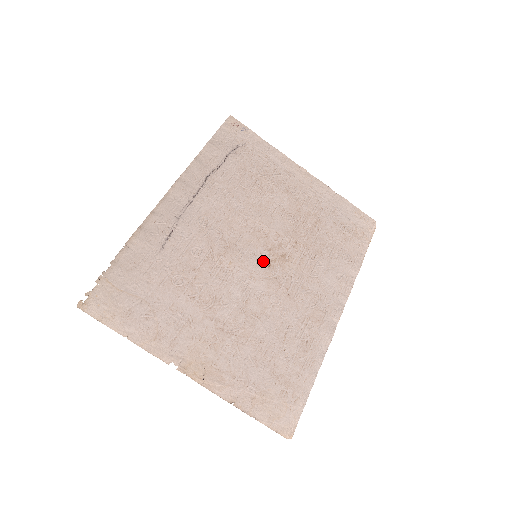
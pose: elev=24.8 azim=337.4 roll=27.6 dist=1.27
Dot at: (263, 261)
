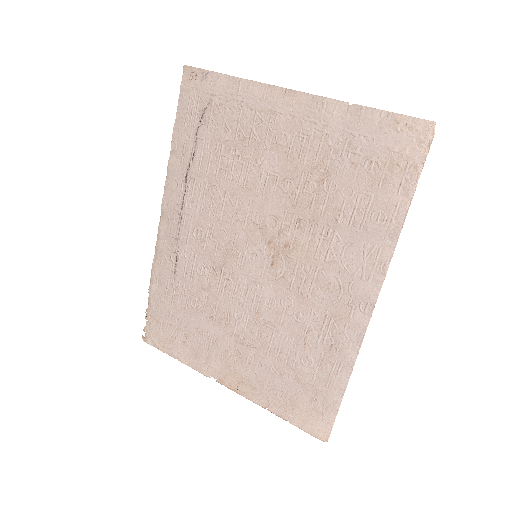
Dot at: (265, 260)
